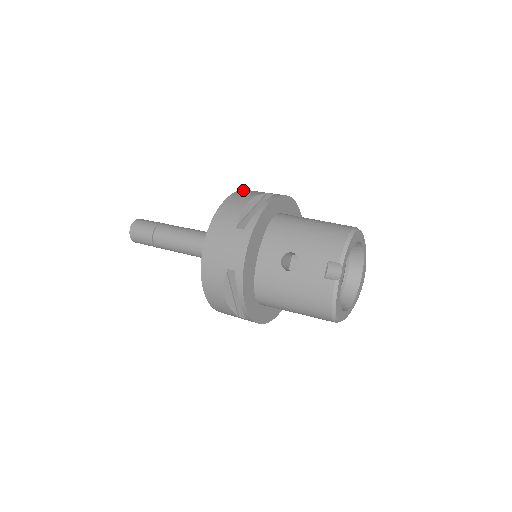
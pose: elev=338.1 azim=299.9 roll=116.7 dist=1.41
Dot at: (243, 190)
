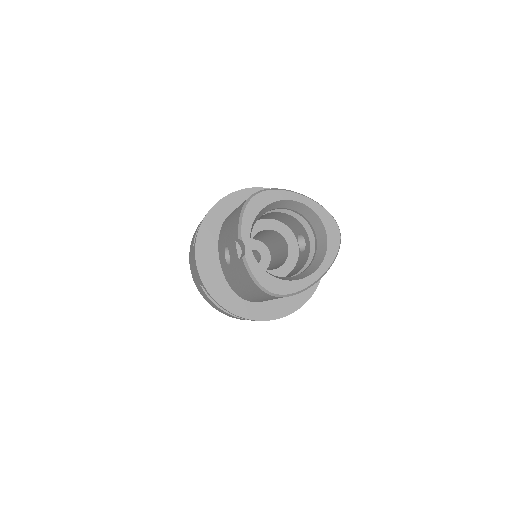
Dot at: occluded
